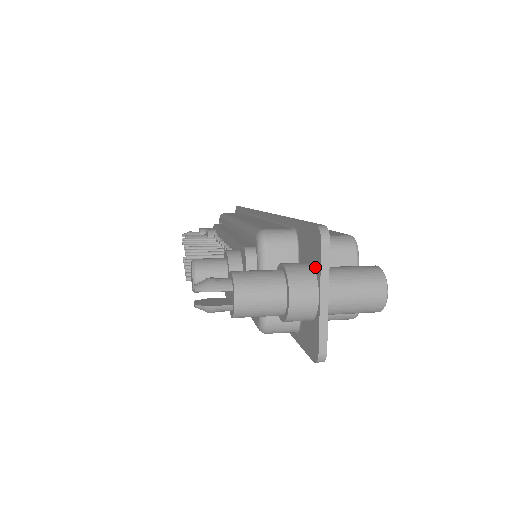
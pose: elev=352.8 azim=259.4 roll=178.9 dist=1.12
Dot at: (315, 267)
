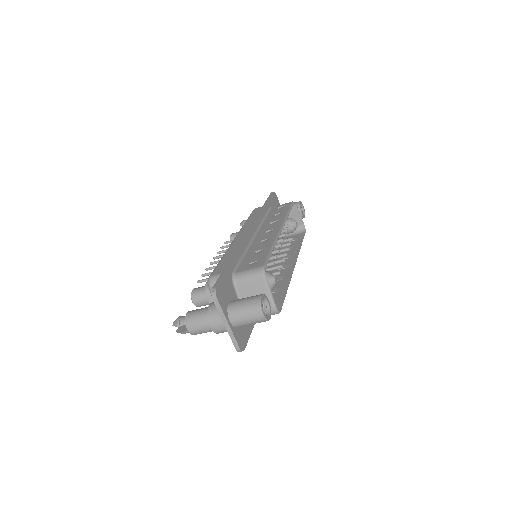
Dot at: occluded
